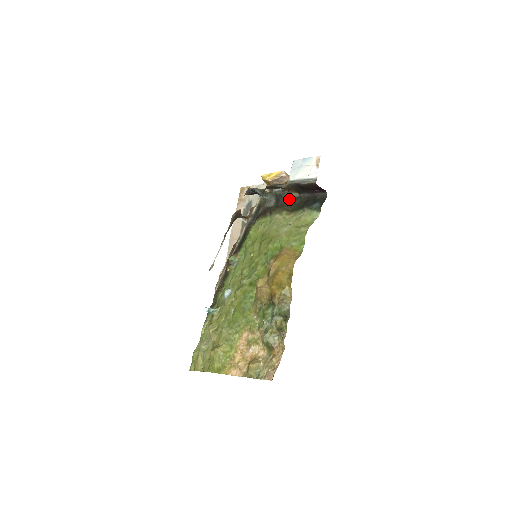
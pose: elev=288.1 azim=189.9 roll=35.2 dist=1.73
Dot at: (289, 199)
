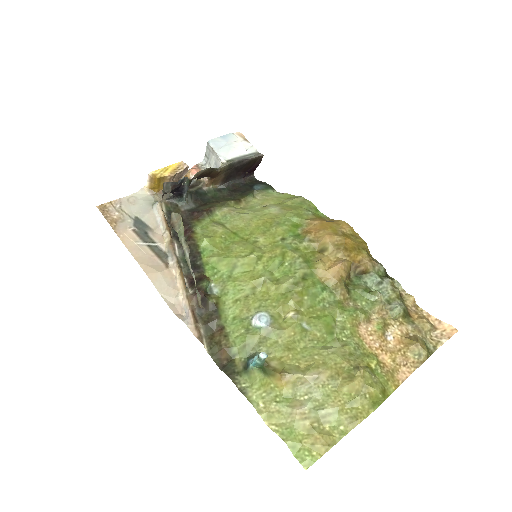
Dot at: (209, 194)
